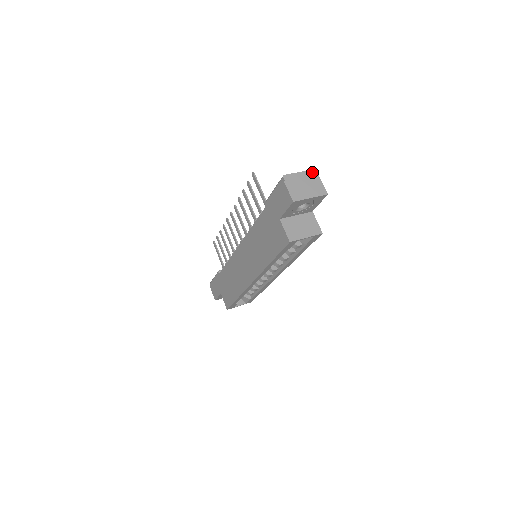
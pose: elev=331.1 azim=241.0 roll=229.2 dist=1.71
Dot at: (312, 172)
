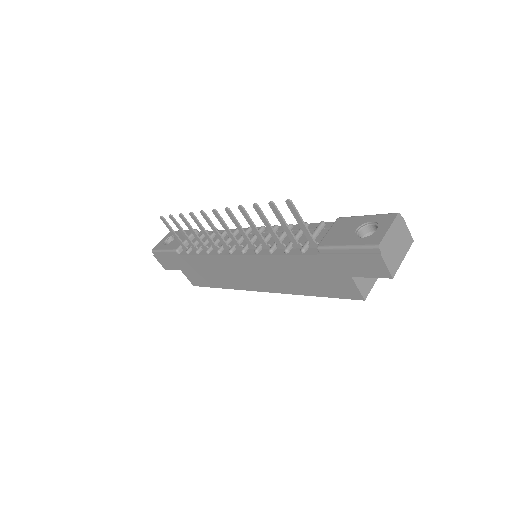
Dot at: (398, 218)
